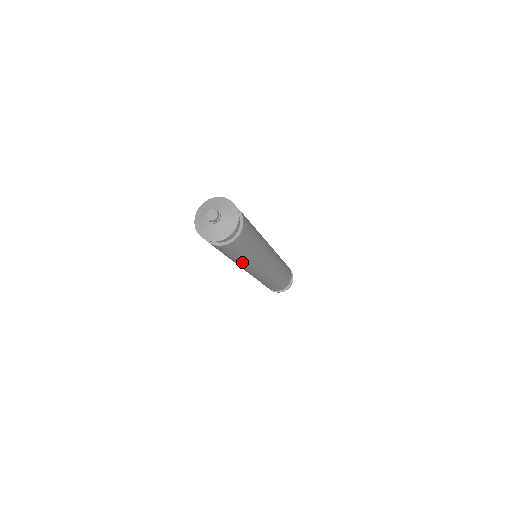
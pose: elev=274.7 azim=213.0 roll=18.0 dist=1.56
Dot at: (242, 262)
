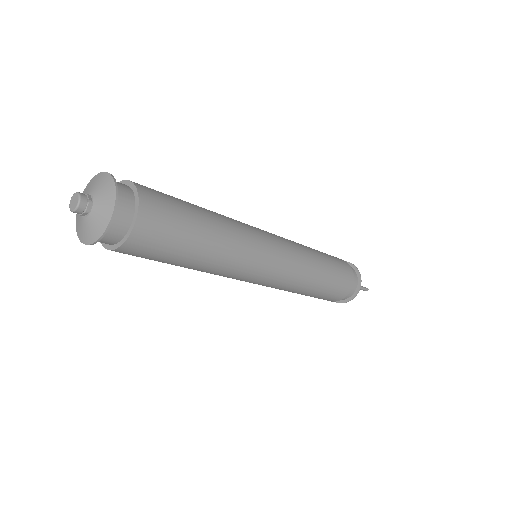
Dot at: (194, 269)
